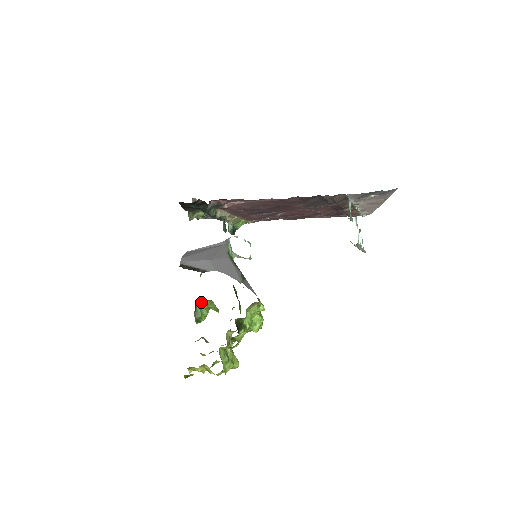
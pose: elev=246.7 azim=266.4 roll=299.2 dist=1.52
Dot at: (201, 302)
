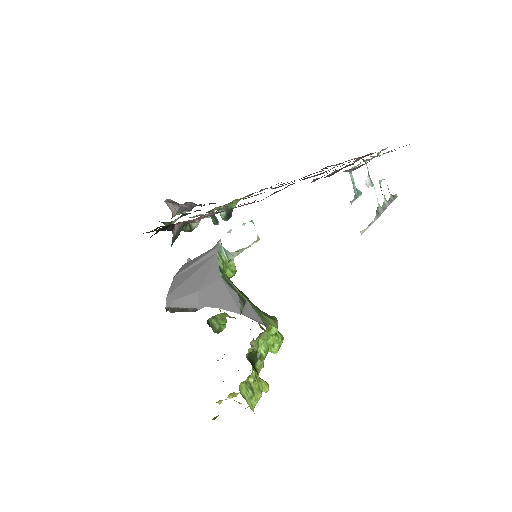
Dot at: (213, 316)
